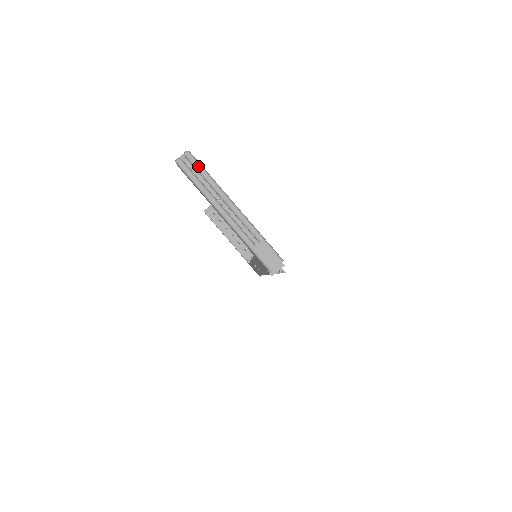
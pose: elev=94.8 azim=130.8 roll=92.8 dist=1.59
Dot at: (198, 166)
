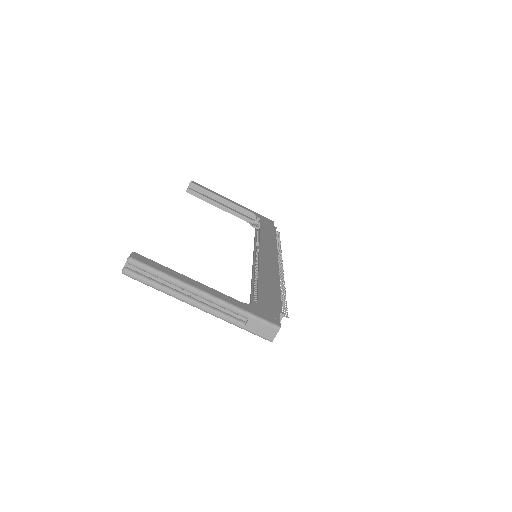
Dot at: (148, 270)
